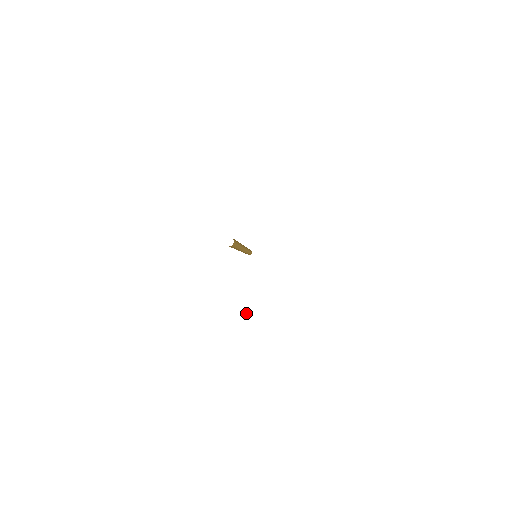
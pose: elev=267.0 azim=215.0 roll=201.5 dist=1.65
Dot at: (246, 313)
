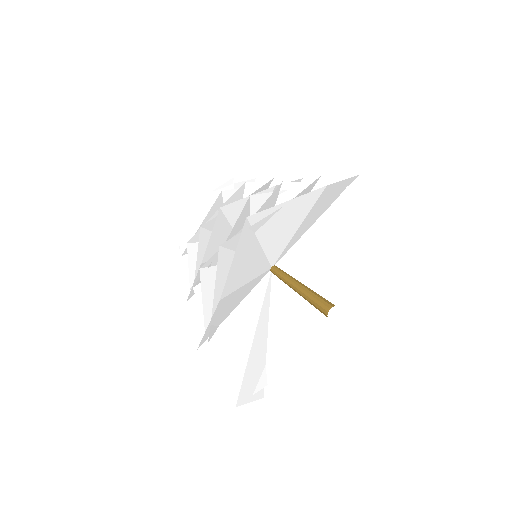
Dot at: (328, 356)
